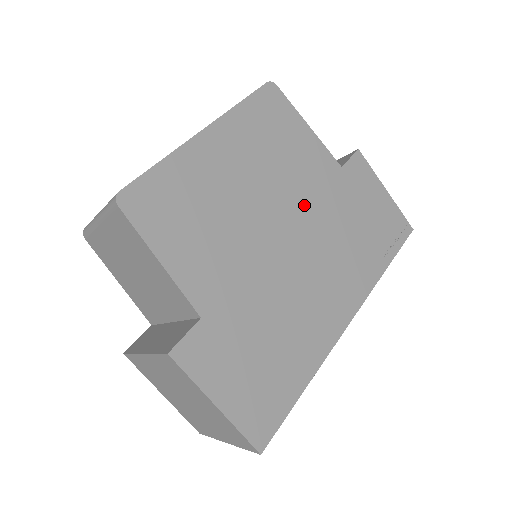
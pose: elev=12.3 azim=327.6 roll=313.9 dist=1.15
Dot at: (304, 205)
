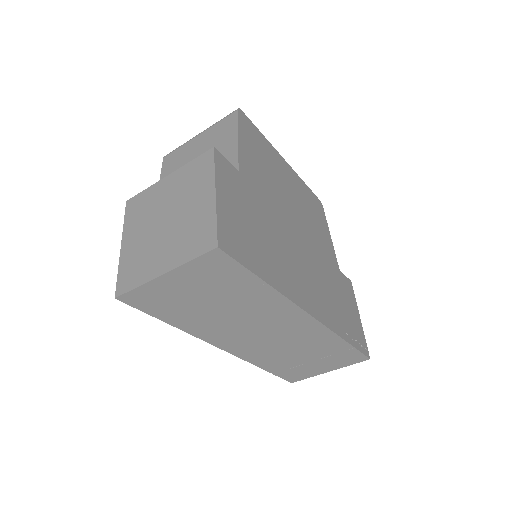
Dot at: (313, 244)
